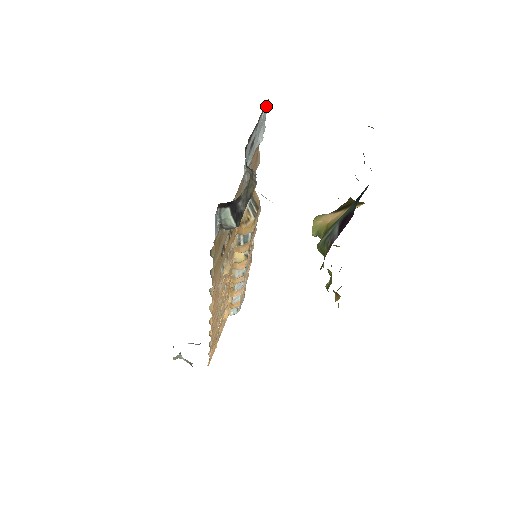
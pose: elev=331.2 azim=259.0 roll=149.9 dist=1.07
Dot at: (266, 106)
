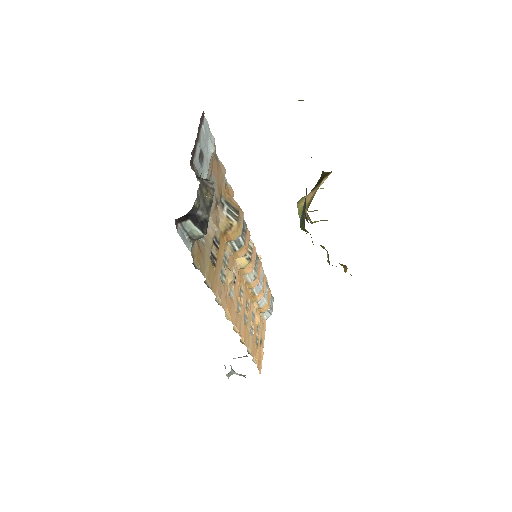
Dot at: (204, 119)
